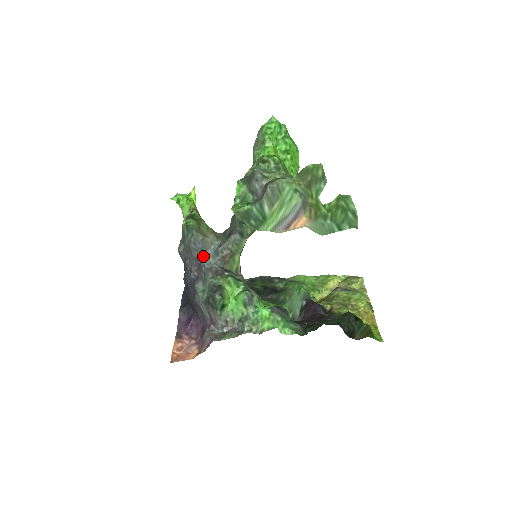
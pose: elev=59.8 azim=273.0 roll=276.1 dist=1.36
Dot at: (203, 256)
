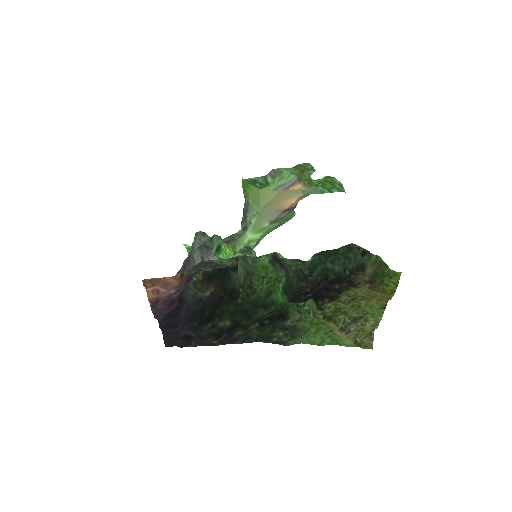
Dot at: occluded
